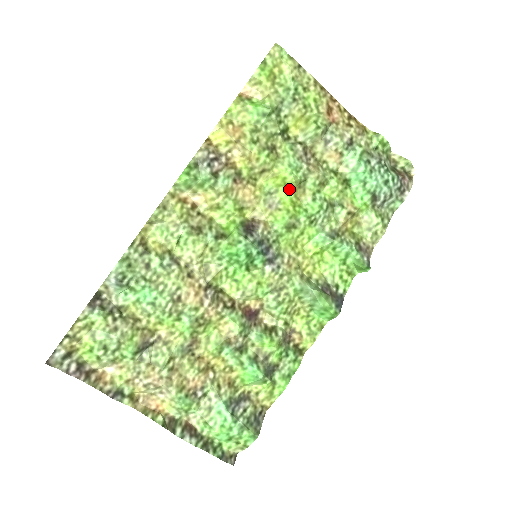
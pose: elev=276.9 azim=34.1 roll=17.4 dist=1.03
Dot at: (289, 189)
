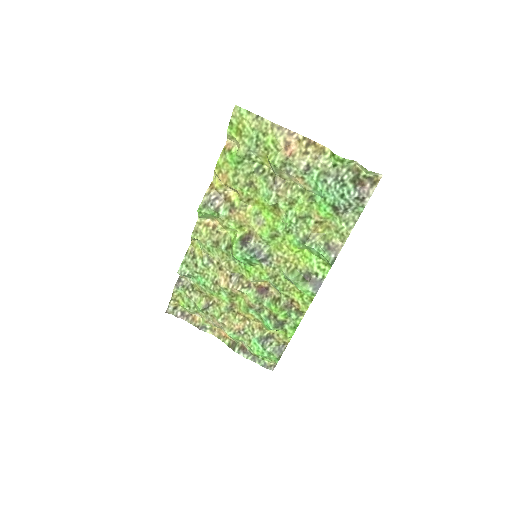
Dot at: (268, 210)
